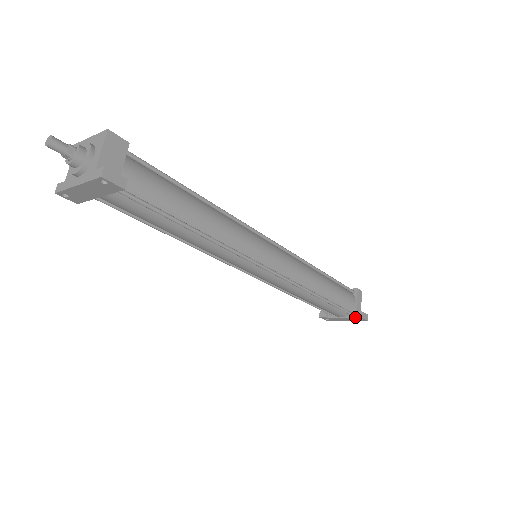
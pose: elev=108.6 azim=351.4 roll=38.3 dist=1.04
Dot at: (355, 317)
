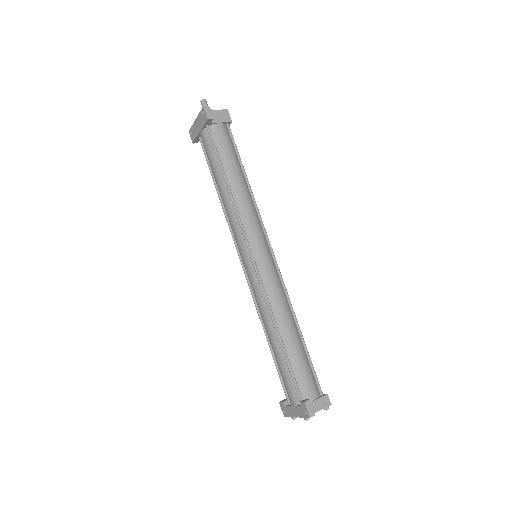
Dot at: (301, 402)
